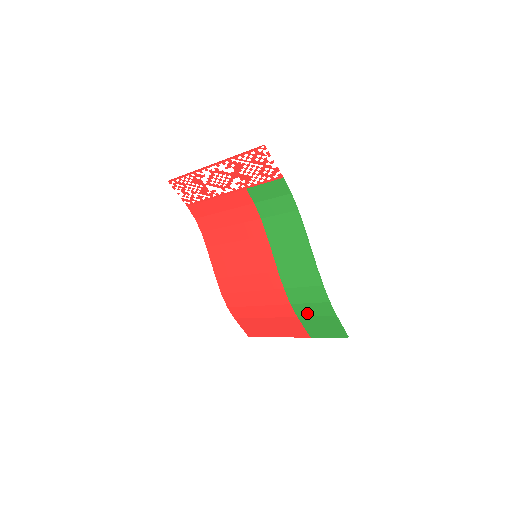
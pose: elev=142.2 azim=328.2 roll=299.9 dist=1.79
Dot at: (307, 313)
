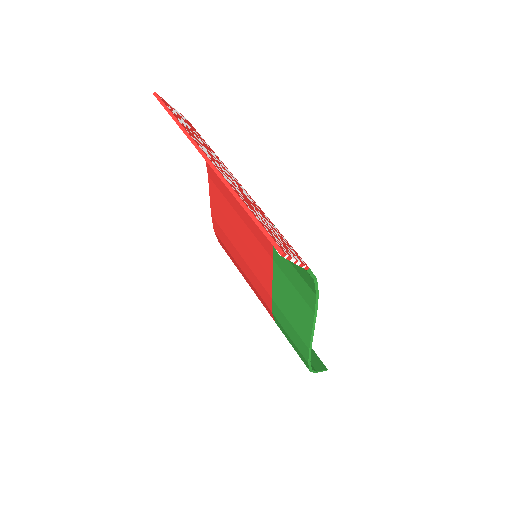
Dot at: occluded
